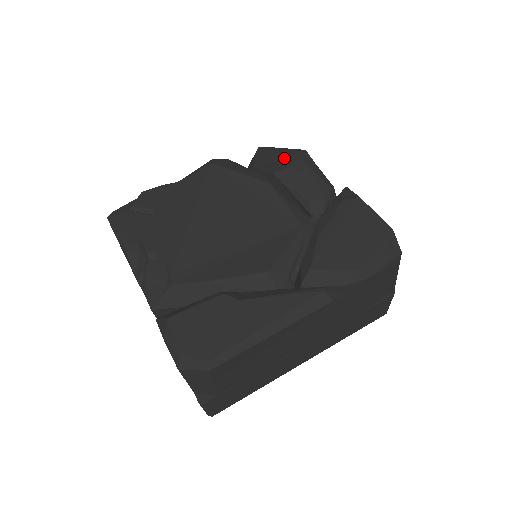
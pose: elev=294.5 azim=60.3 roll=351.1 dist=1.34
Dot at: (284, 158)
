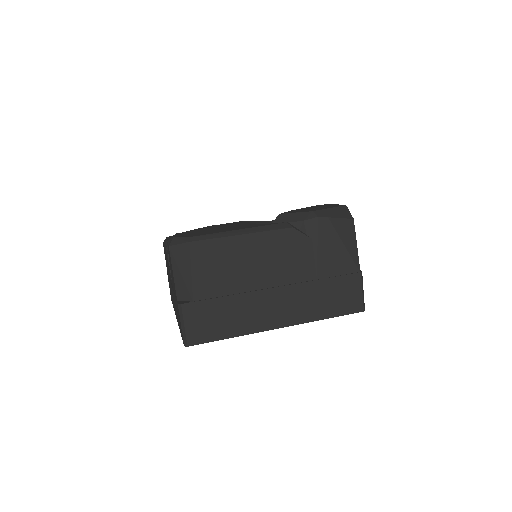
Dot at: occluded
